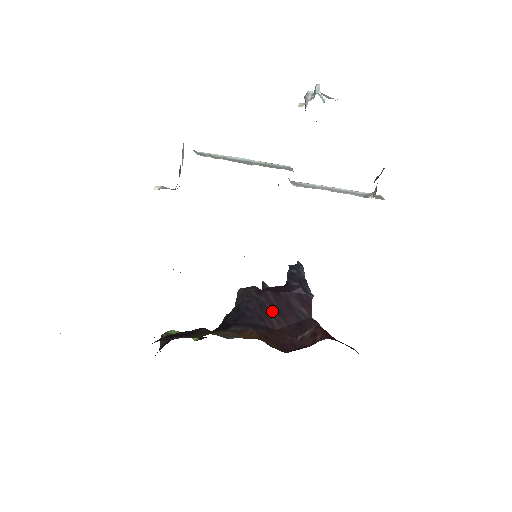
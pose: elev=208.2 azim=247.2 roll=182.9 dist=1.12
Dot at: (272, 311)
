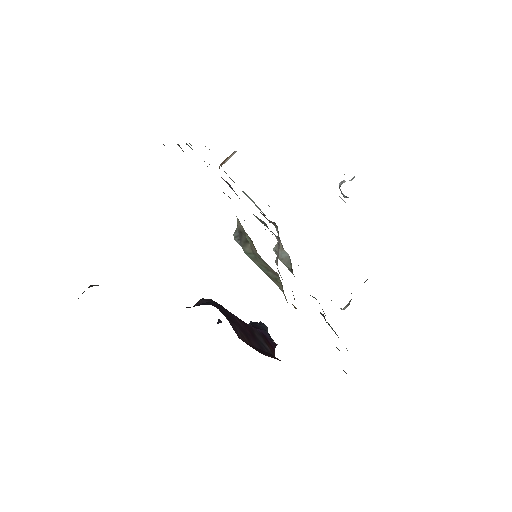
Dot at: (237, 325)
